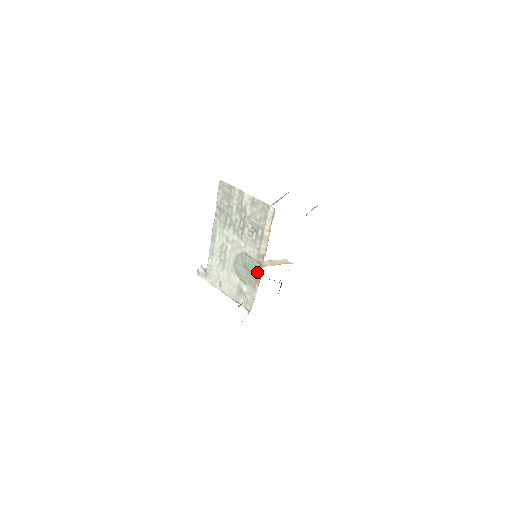
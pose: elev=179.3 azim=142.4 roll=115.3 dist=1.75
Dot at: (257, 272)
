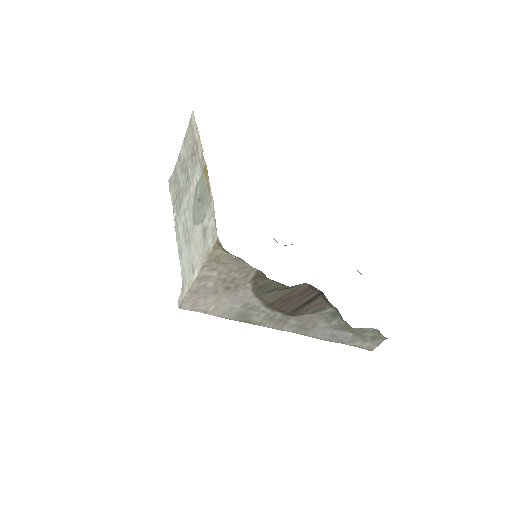
Dot at: (206, 181)
